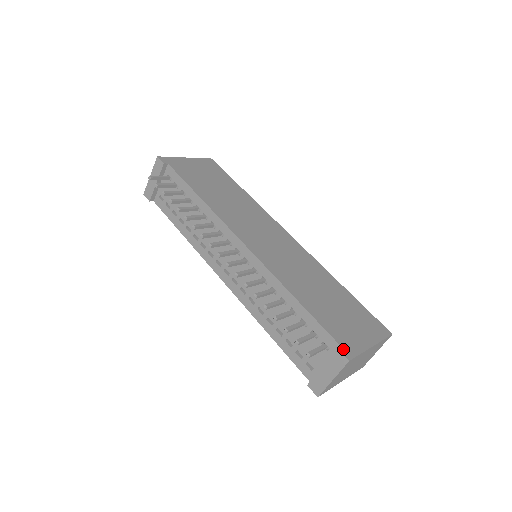
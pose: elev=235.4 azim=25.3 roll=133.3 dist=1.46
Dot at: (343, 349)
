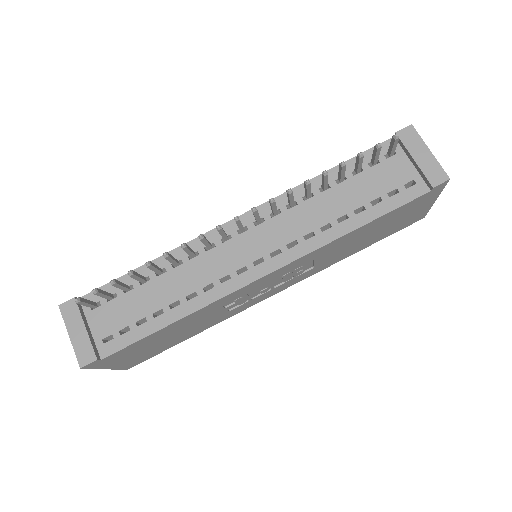
Dot at: (398, 134)
